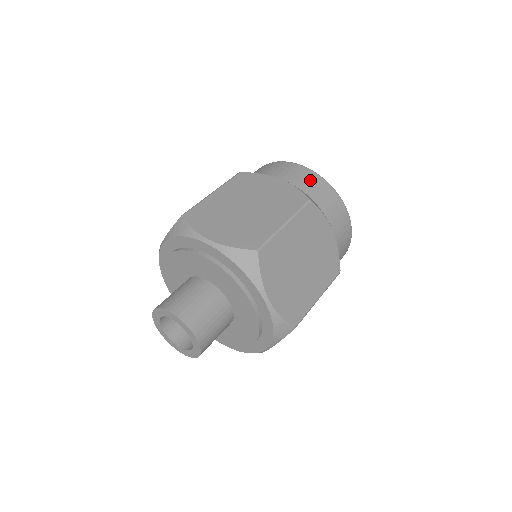
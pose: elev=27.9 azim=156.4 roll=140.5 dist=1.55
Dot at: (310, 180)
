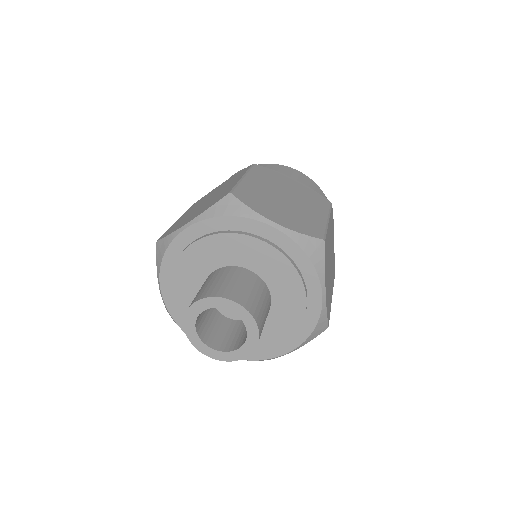
Dot at: occluded
